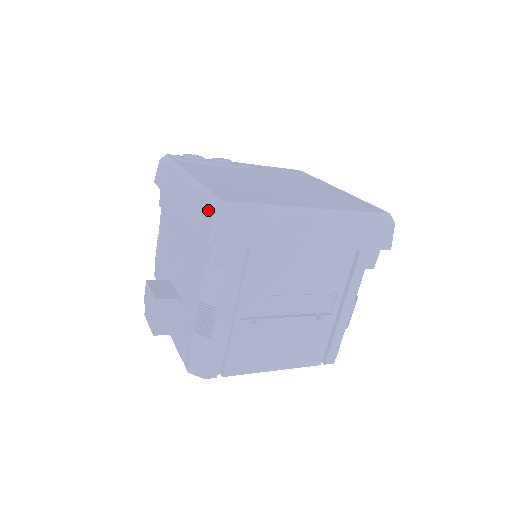
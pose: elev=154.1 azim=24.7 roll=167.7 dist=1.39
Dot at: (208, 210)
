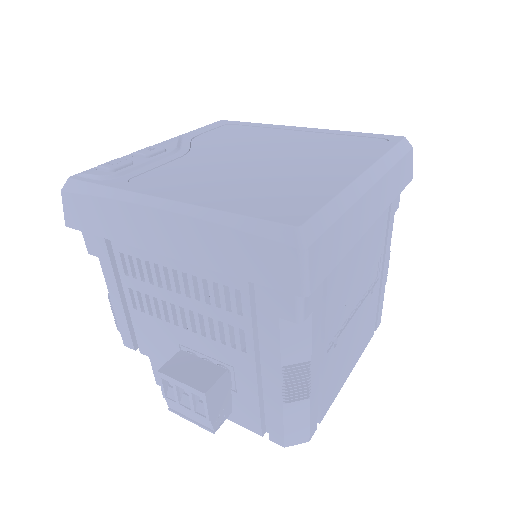
Dot at: (274, 249)
